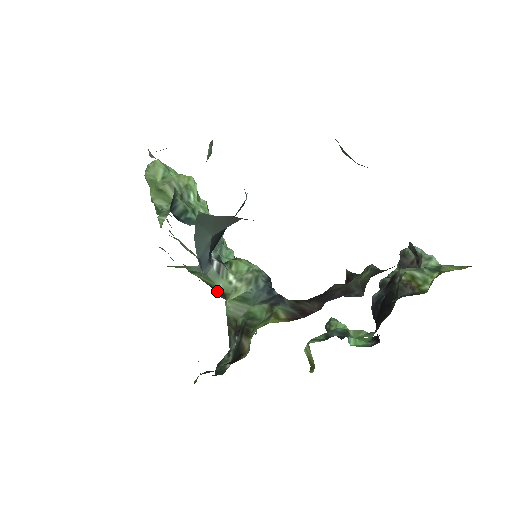
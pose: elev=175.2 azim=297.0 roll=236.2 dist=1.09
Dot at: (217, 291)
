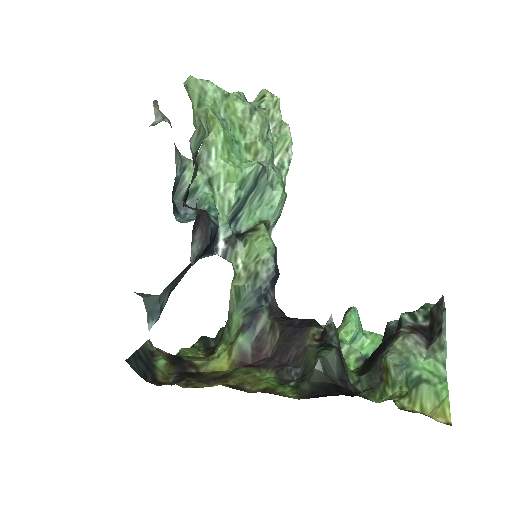
Dot at: occluded
